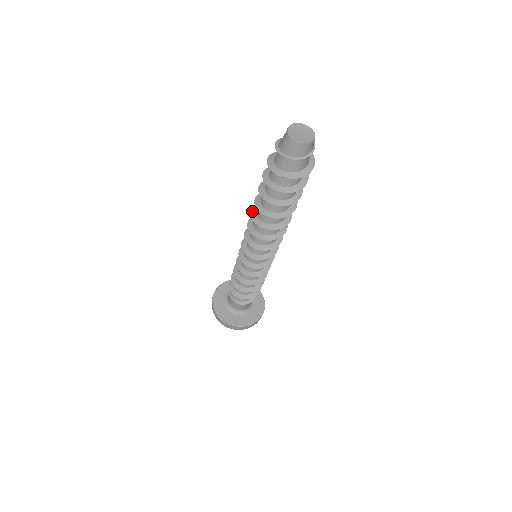
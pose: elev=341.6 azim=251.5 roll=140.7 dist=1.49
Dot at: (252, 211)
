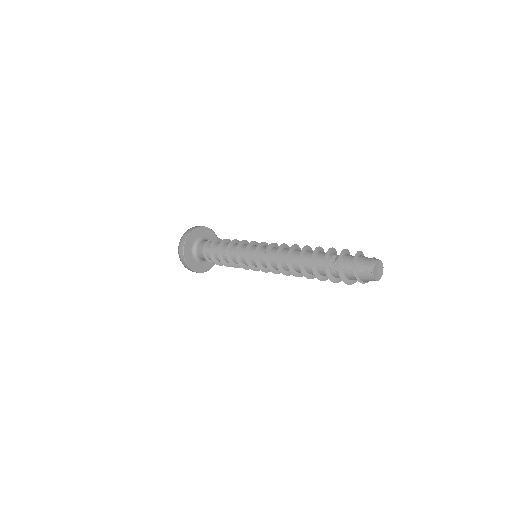
Dot at: (288, 265)
